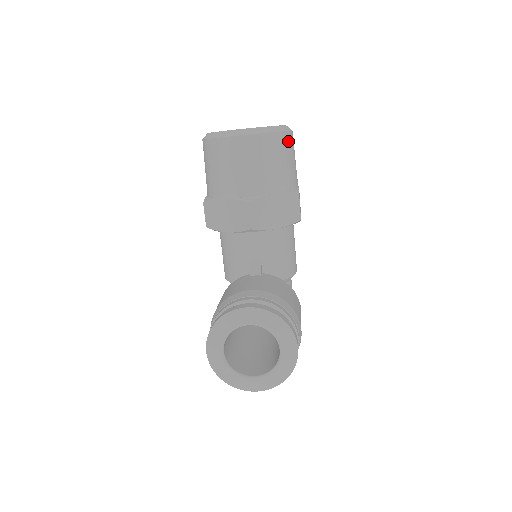
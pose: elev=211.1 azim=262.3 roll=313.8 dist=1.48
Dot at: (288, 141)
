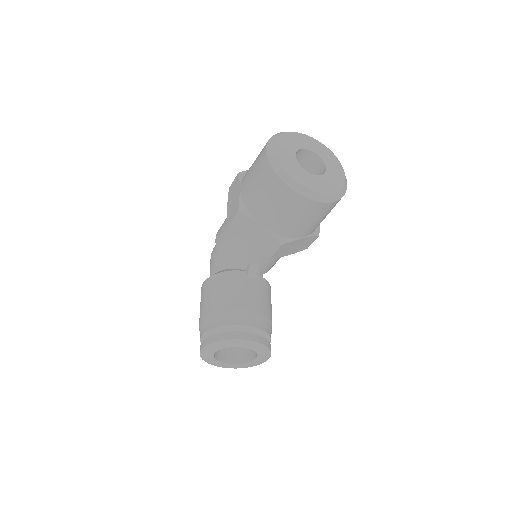
Dot at: occluded
